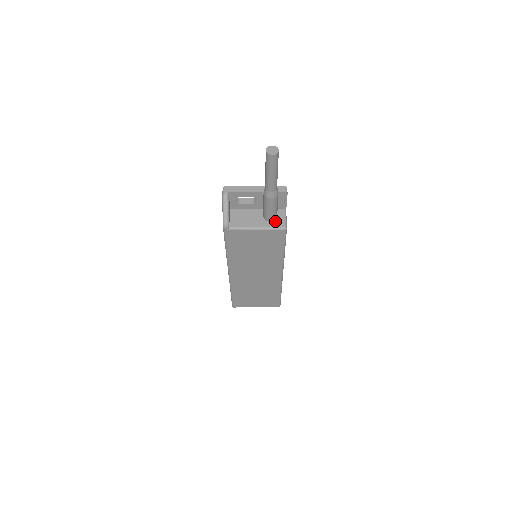
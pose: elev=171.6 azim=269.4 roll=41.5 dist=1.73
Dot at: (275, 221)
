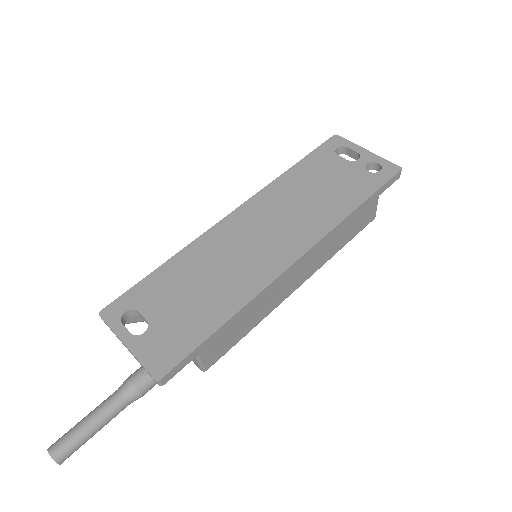
Dot at: occluded
